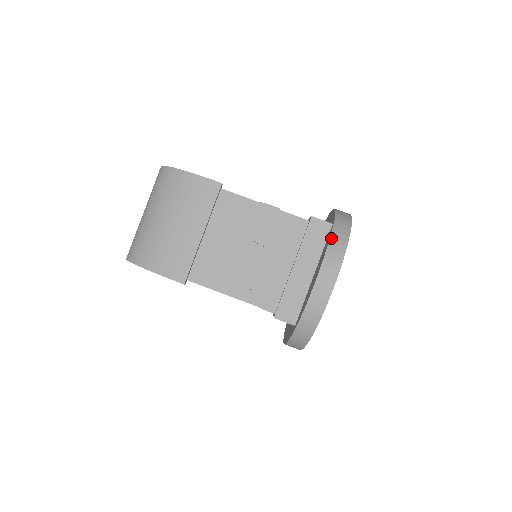
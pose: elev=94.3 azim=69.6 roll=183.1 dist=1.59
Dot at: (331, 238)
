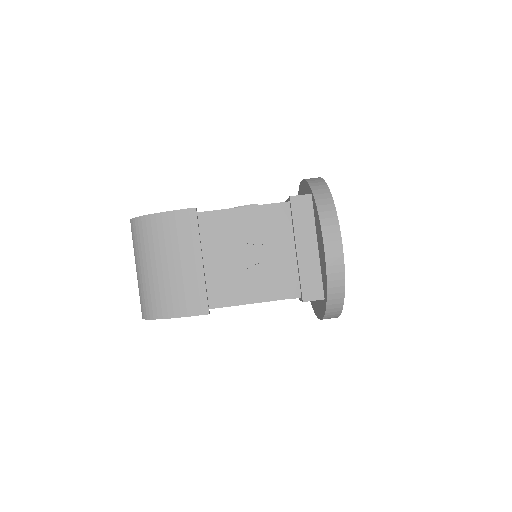
Dot at: (318, 207)
